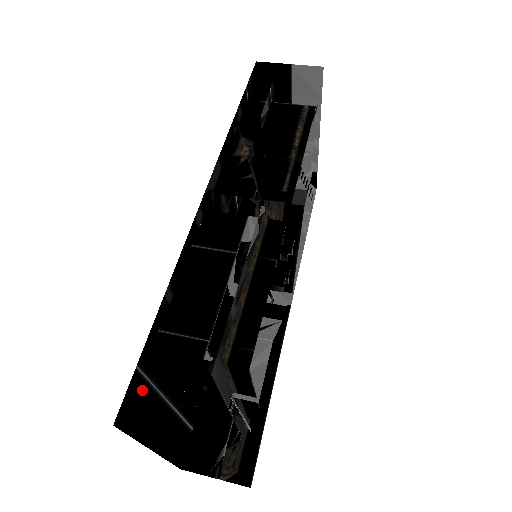
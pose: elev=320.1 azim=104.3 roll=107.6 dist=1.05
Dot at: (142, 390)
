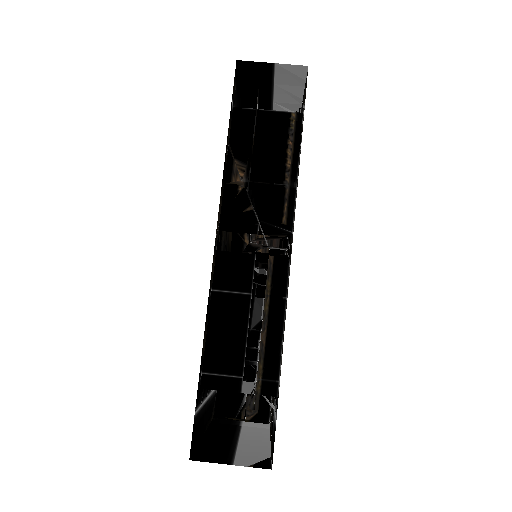
Dot at: (197, 418)
